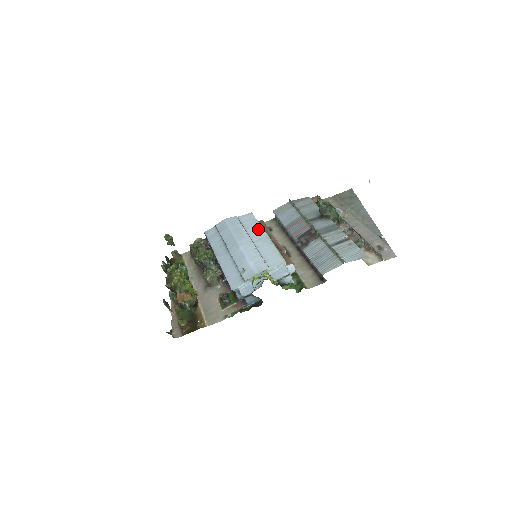
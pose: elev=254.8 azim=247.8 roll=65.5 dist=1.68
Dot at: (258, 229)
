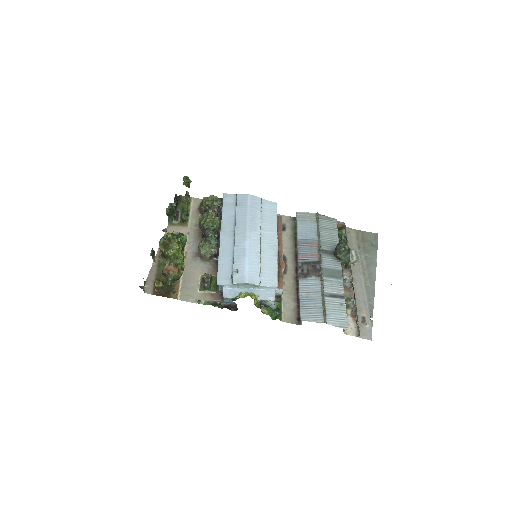
Dot at: (273, 229)
